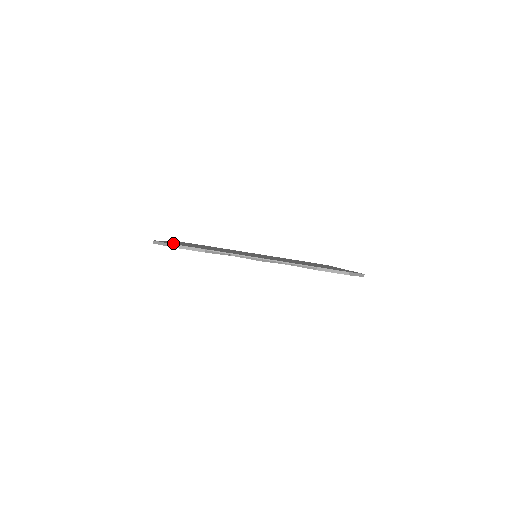
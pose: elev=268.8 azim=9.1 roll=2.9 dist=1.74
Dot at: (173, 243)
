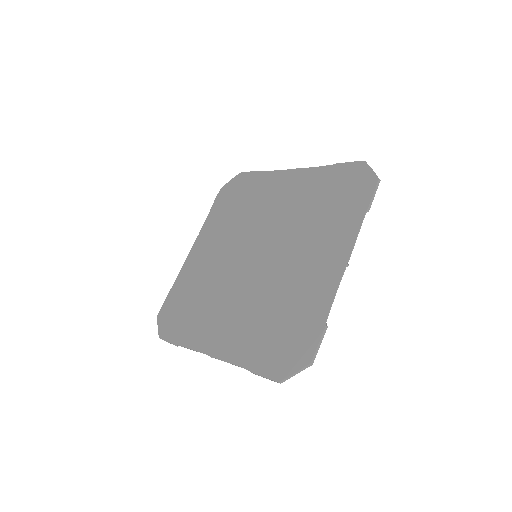
Dot at: (282, 359)
